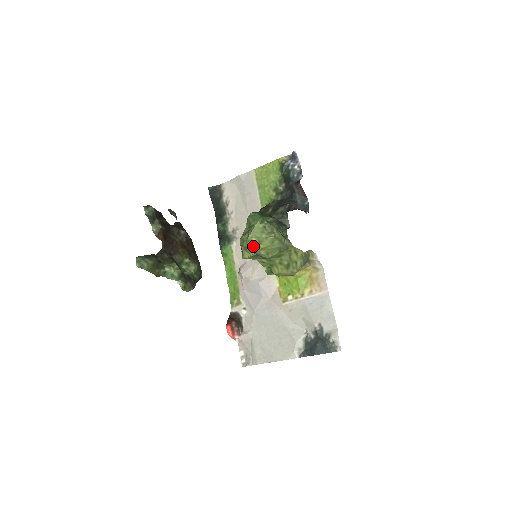
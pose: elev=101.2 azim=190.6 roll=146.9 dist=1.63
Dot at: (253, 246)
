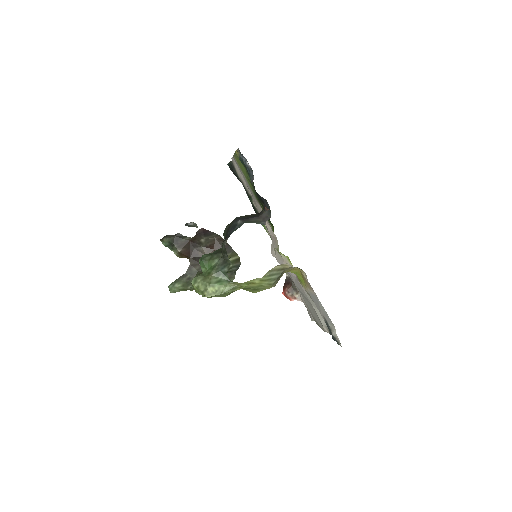
Dot at: occluded
